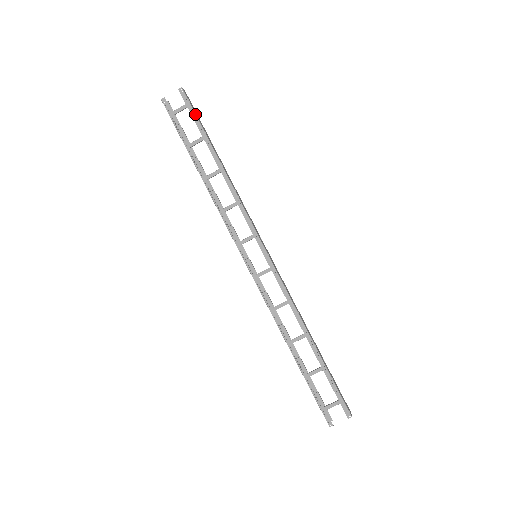
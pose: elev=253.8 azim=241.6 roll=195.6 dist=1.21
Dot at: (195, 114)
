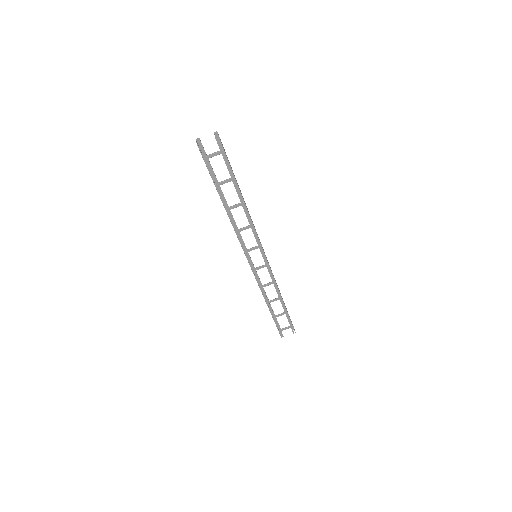
Dot at: (228, 161)
